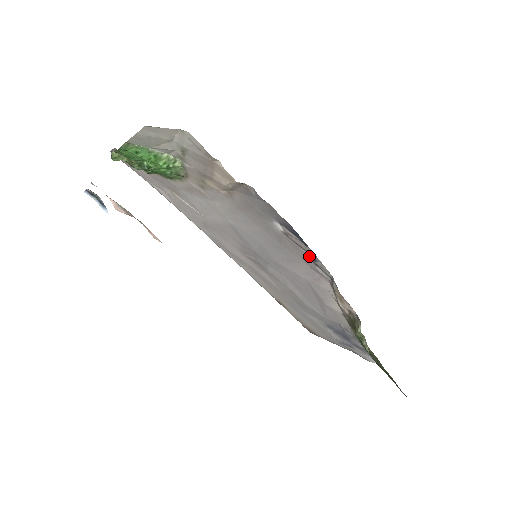
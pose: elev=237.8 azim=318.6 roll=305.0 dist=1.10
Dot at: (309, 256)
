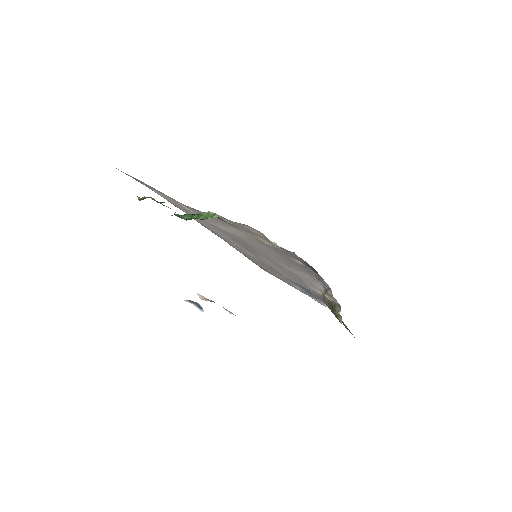
Dot at: (316, 276)
